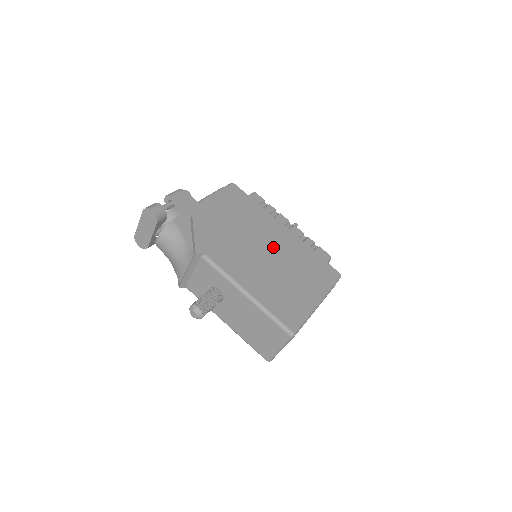
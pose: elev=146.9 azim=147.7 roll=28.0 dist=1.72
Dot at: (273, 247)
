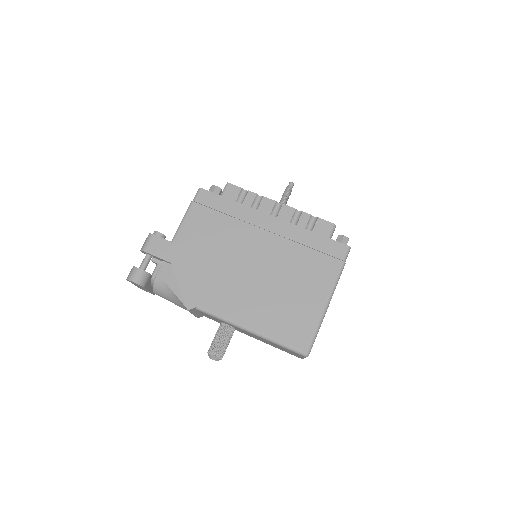
Dot at: (263, 255)
